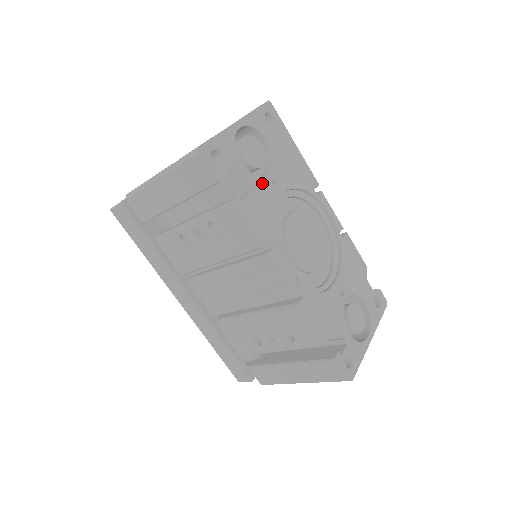
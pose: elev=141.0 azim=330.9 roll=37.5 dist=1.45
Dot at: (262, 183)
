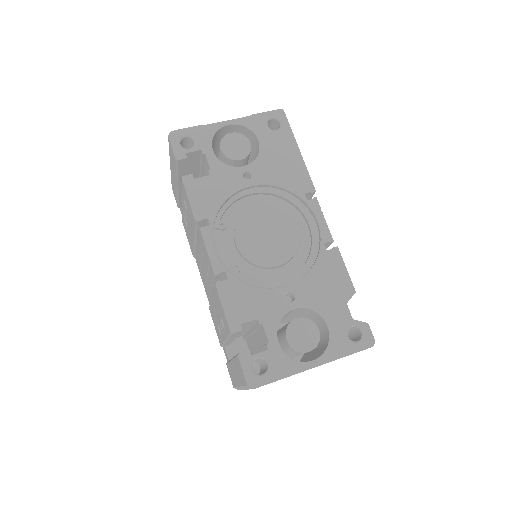
Dot at: (229, 171)
